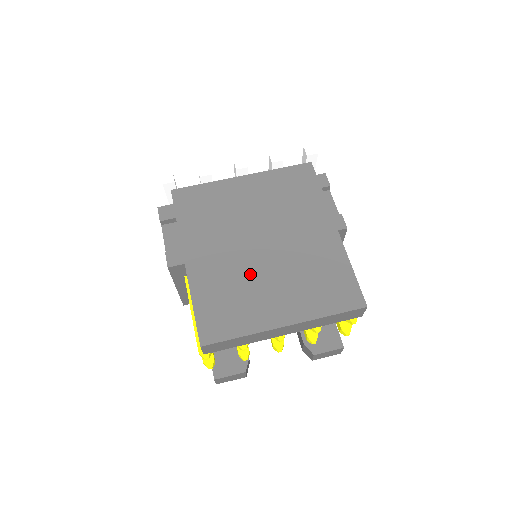
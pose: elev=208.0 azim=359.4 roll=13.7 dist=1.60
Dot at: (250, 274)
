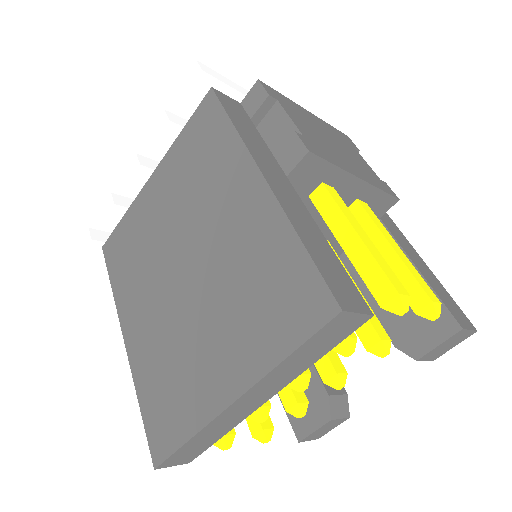
Dot at: (180, 327)
